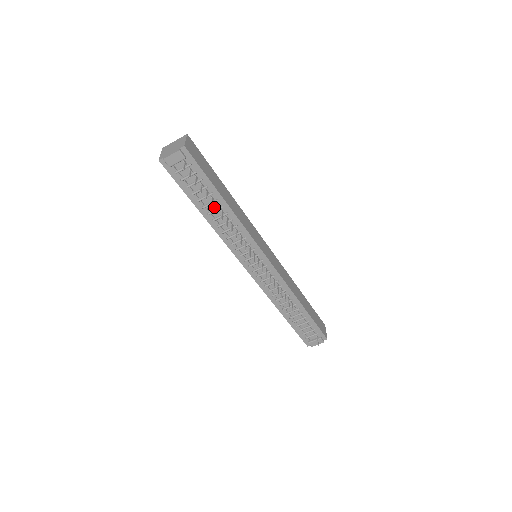
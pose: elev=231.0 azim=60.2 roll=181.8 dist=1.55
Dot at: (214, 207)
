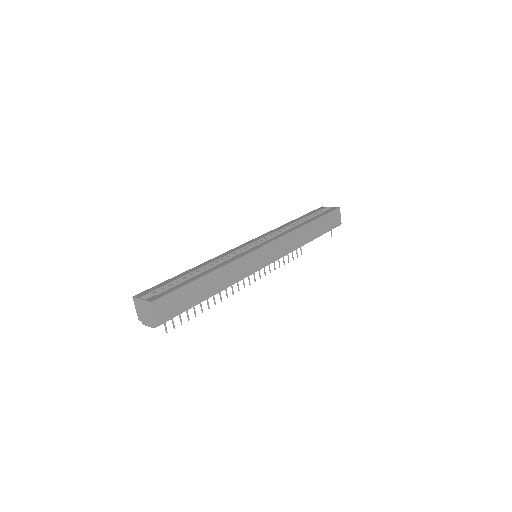
Dot at: occluded
